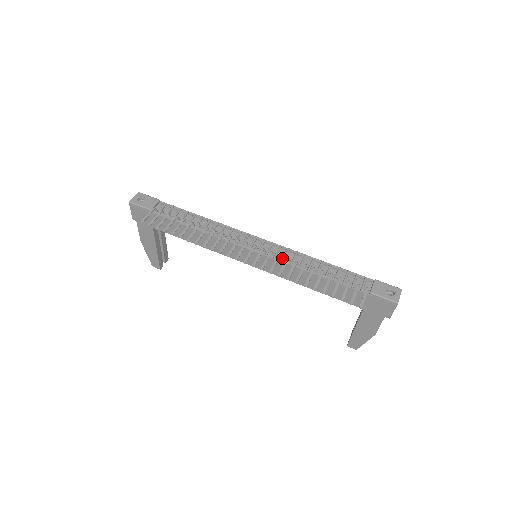
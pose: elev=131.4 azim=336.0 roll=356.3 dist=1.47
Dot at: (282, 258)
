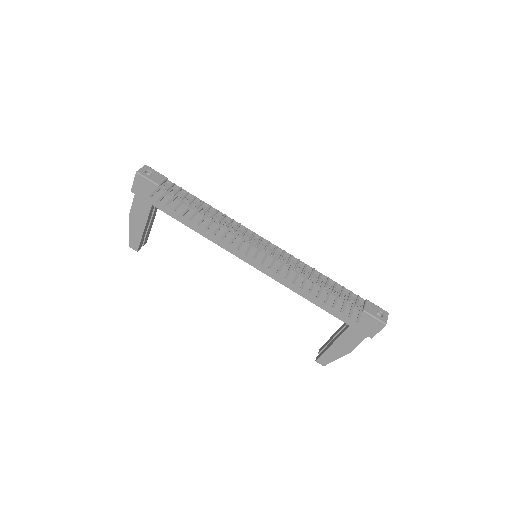
Dot at: (286, 262)
